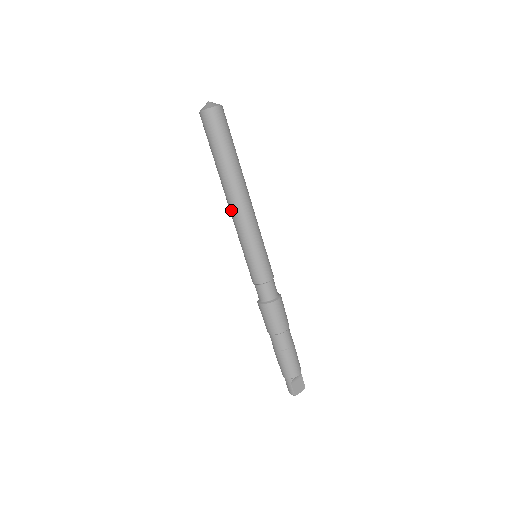
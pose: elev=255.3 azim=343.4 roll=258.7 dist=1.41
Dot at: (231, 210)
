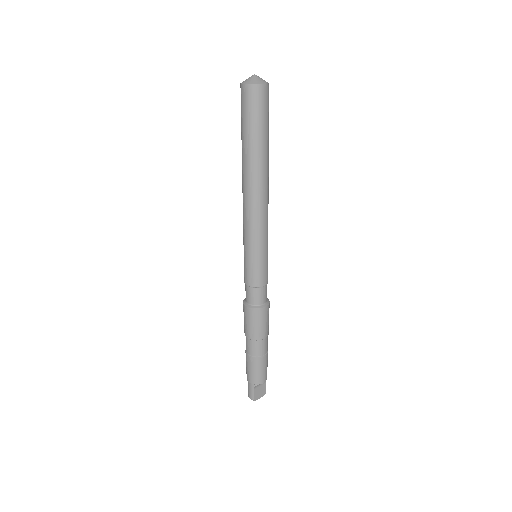
Dot at: (245, 202)
